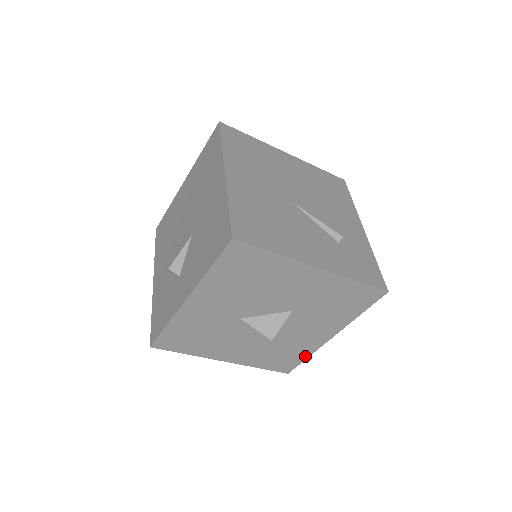
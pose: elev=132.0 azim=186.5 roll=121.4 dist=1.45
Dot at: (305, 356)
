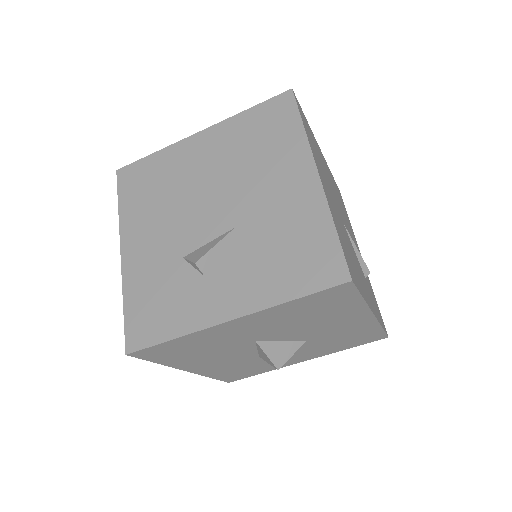
Dot at: (262, 372)
